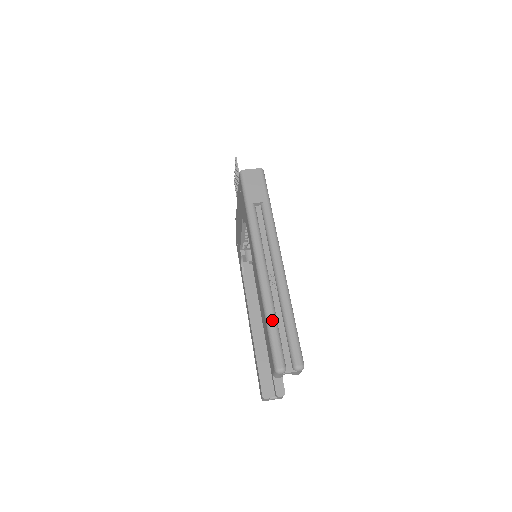
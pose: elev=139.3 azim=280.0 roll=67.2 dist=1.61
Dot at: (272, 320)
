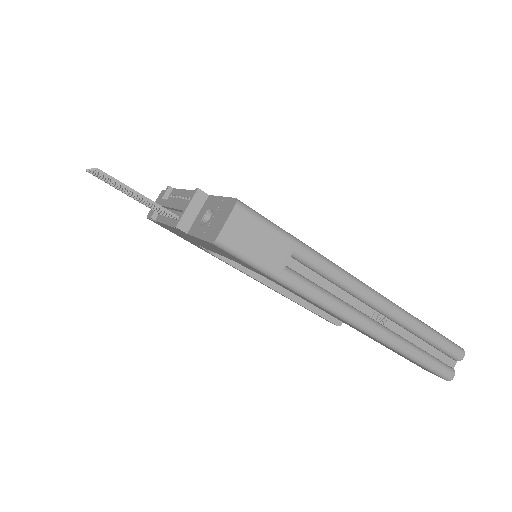
Dot at: (418, 355)
